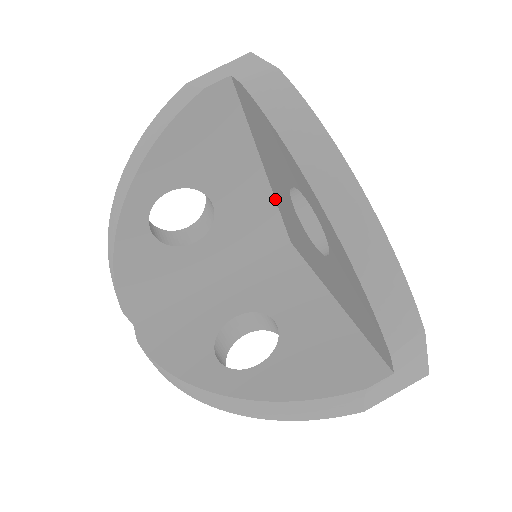
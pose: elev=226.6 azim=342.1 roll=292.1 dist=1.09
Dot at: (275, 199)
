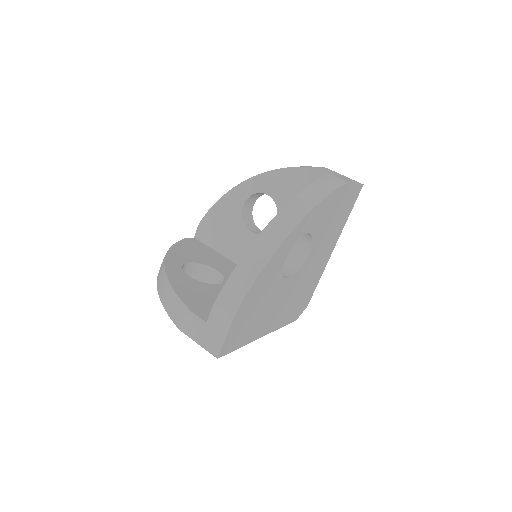
Dot at: occluded
